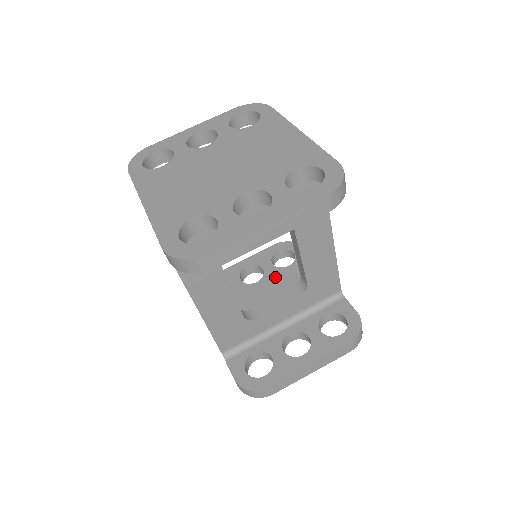
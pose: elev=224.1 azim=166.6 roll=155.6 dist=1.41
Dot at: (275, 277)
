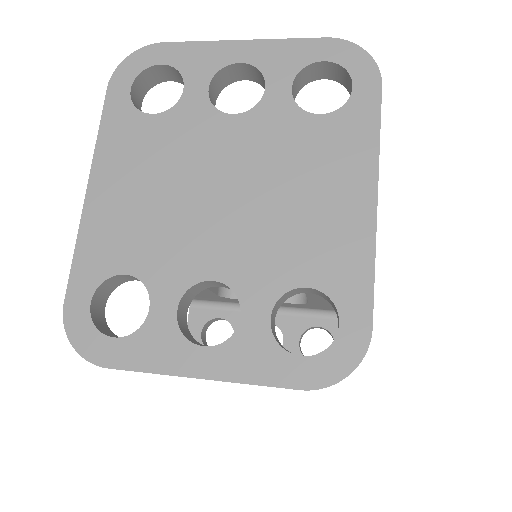
Dot at: occluded
